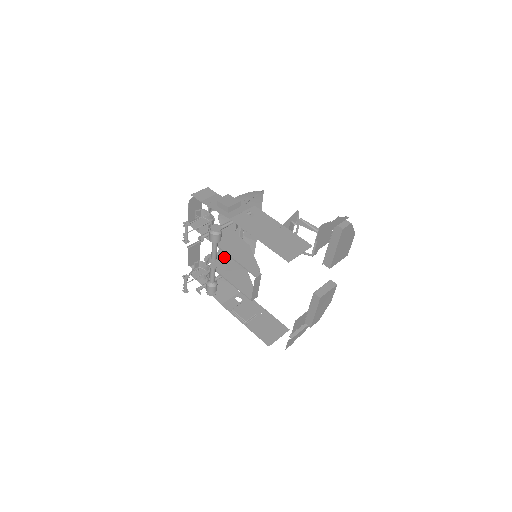
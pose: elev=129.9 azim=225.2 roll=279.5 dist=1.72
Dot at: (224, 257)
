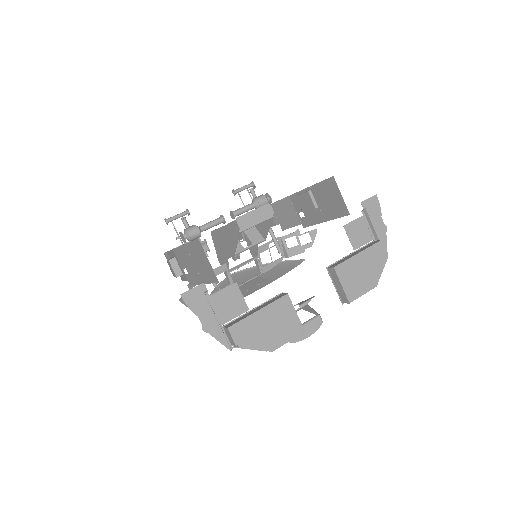
Dot at: (220, 252)
